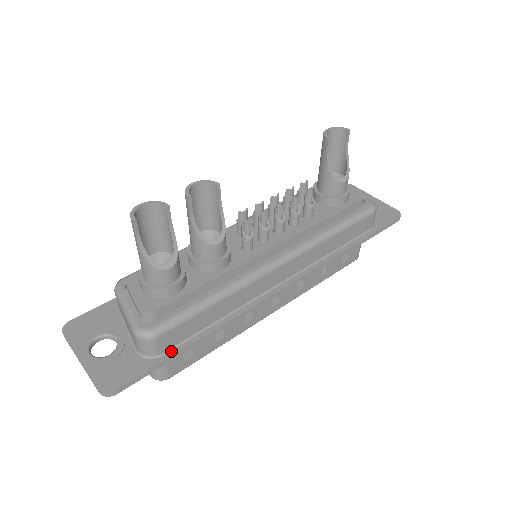
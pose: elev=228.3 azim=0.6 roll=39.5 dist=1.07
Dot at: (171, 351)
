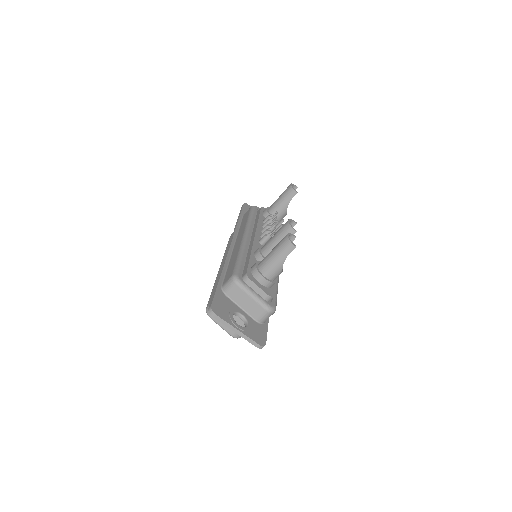
Dot at: occluded
